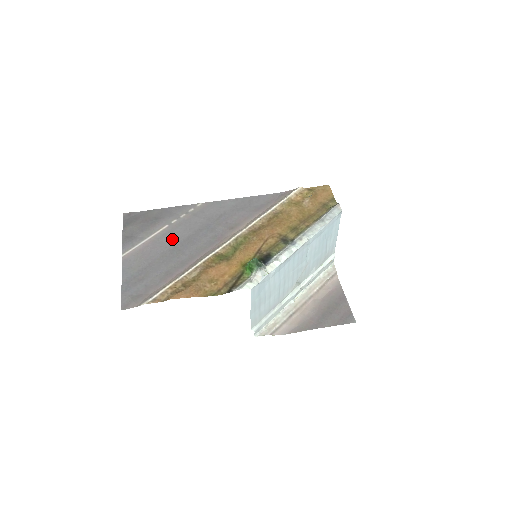
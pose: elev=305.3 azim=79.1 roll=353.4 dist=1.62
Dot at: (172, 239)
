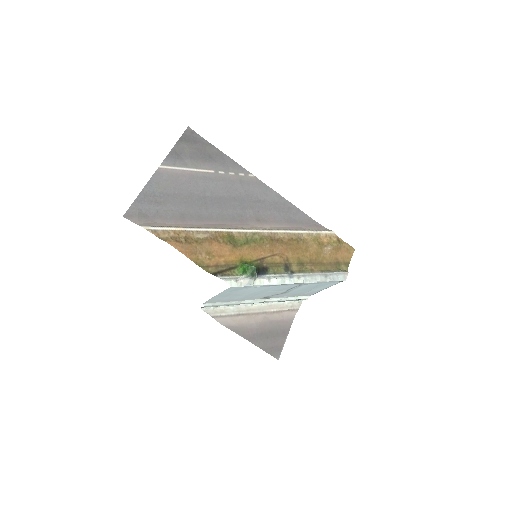
Dot at: (208, 187)
